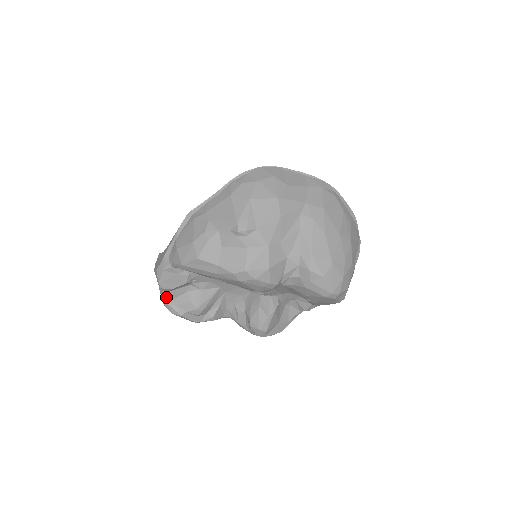
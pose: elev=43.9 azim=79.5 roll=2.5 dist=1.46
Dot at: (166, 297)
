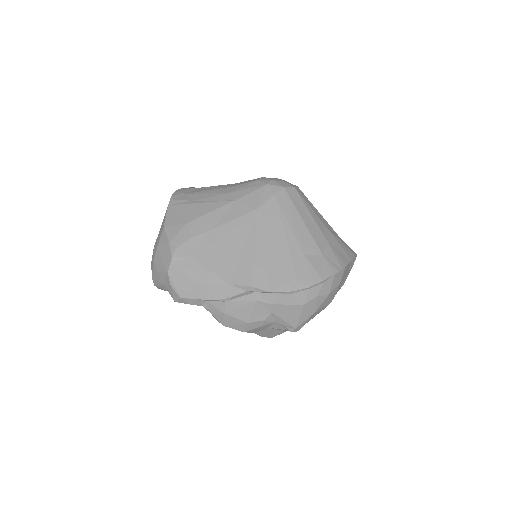
Dot at: occluded
